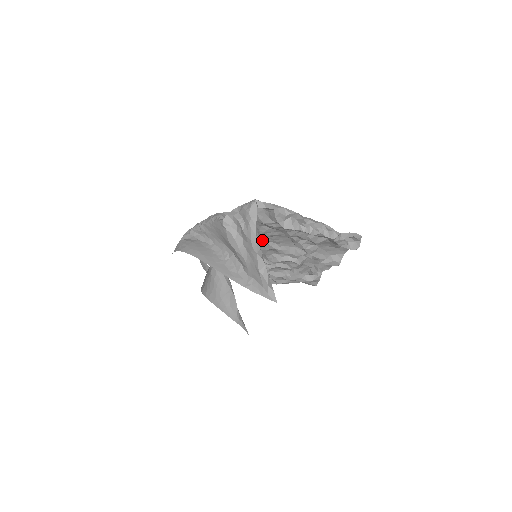
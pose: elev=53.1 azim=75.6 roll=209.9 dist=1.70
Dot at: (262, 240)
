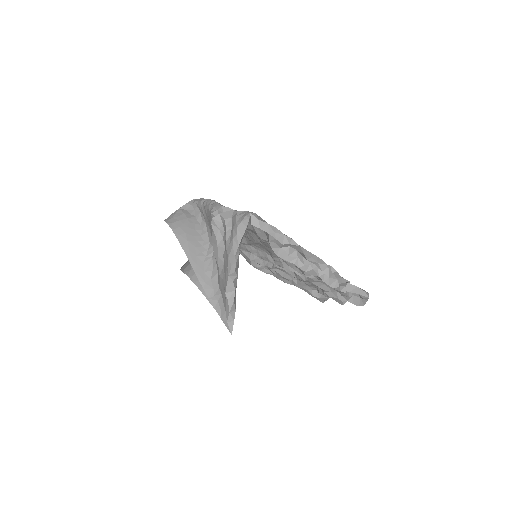
Dot at: occluded
